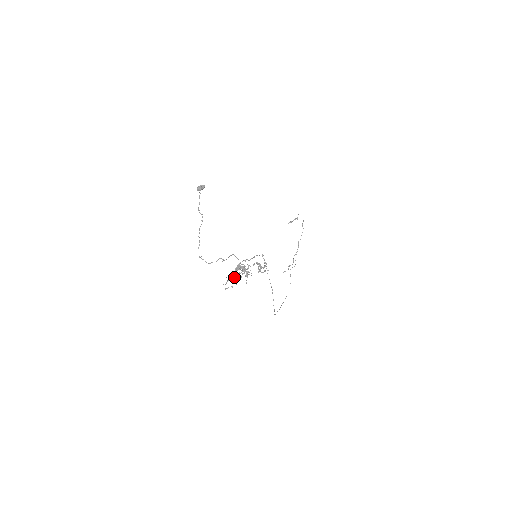
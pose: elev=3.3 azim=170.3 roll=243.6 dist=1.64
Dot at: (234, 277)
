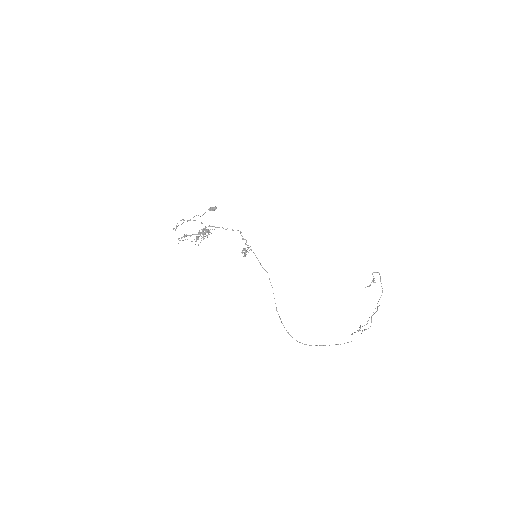
Dot at: (196, 239)
